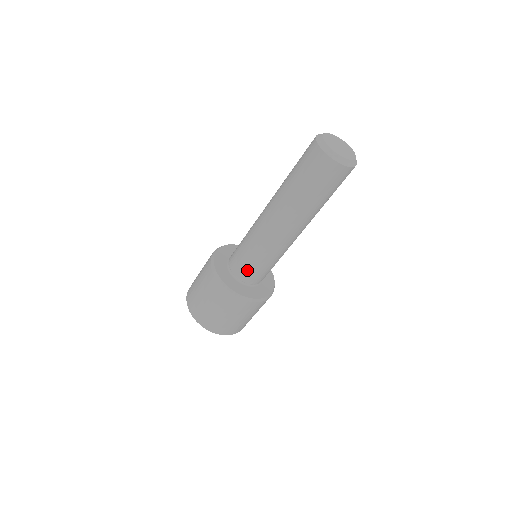
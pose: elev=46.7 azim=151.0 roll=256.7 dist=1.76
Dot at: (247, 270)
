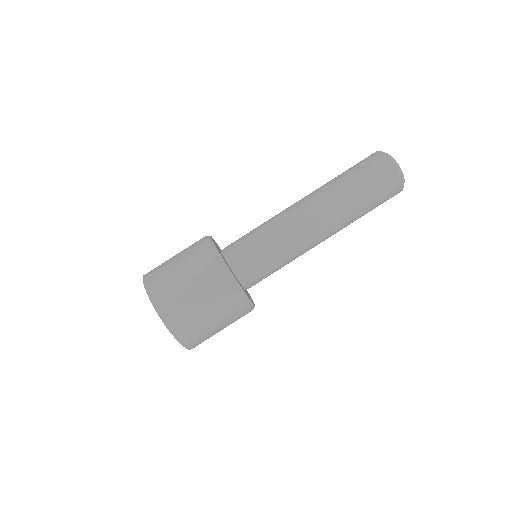
Dot at: (251, 260)
